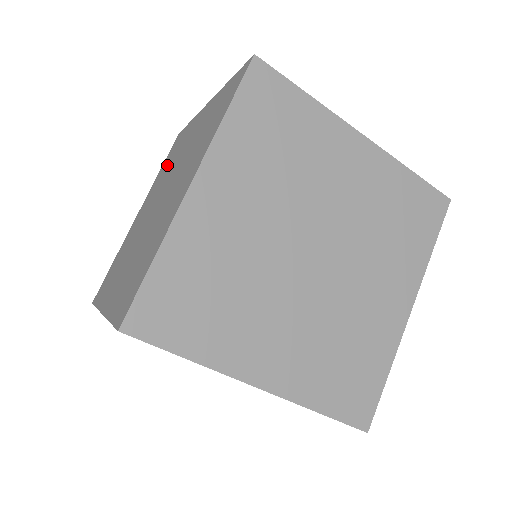
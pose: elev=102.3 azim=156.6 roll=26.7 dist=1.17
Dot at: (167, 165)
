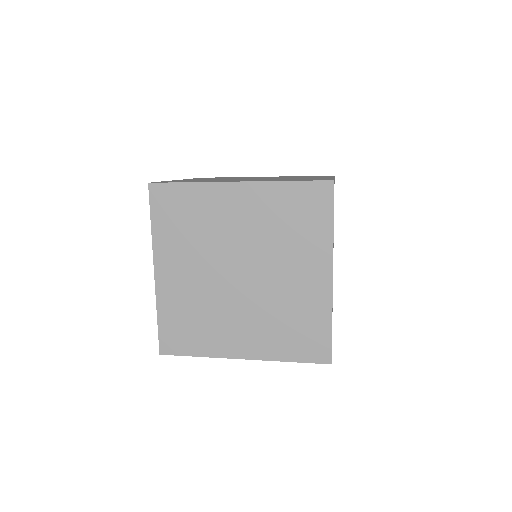
Dot at: (187, 228)
